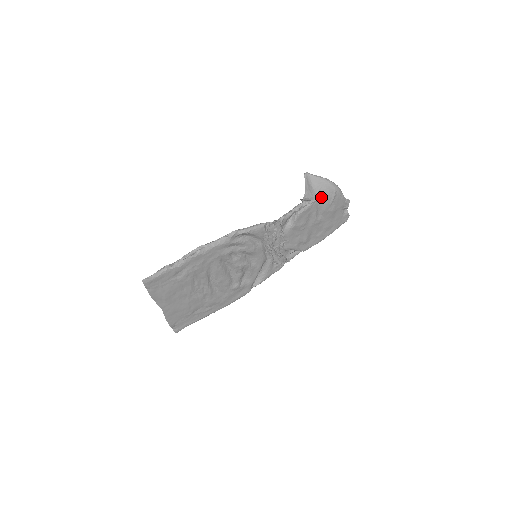
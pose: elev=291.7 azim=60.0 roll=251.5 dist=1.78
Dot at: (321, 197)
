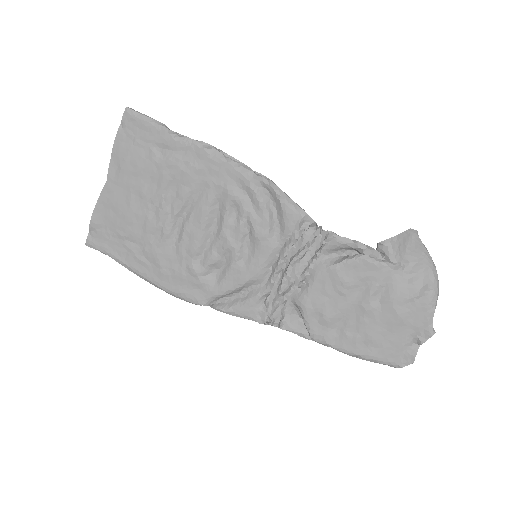
Dot at: (404, 273)
